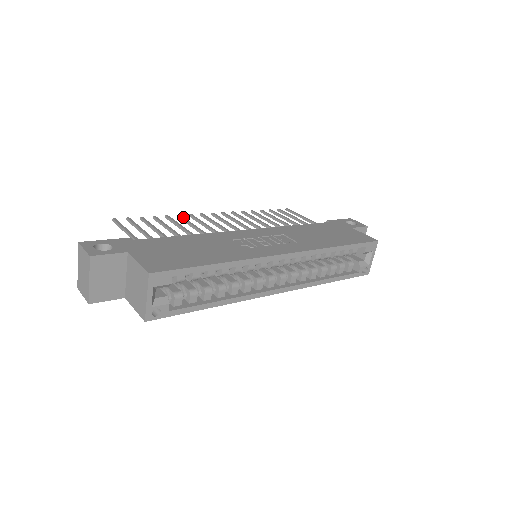
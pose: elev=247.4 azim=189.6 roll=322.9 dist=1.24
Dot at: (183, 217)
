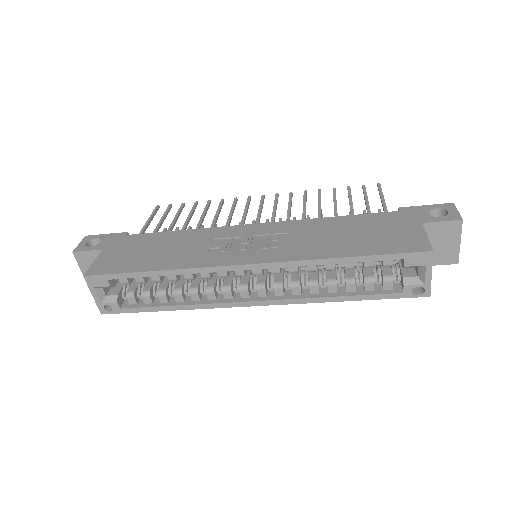
Dot at: (221, 203)
